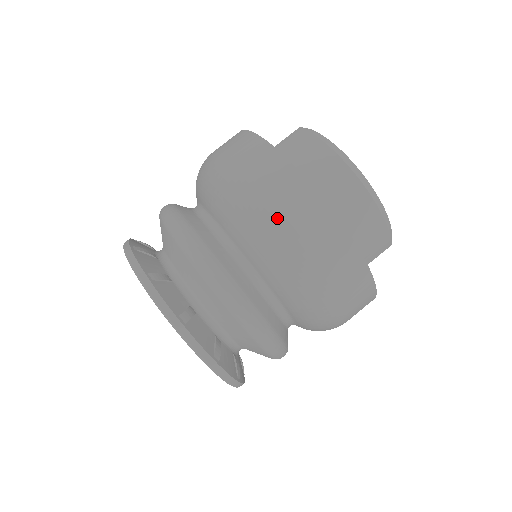
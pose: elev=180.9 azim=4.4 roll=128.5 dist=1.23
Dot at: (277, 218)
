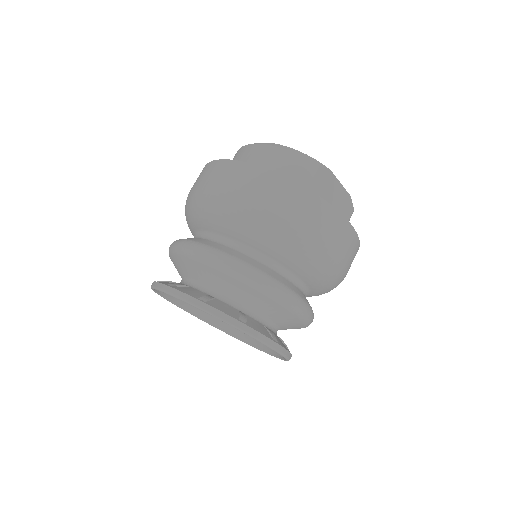
Dot at: (200, 188)
